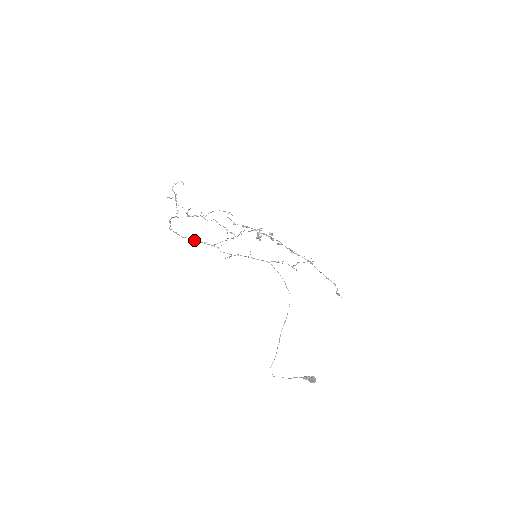
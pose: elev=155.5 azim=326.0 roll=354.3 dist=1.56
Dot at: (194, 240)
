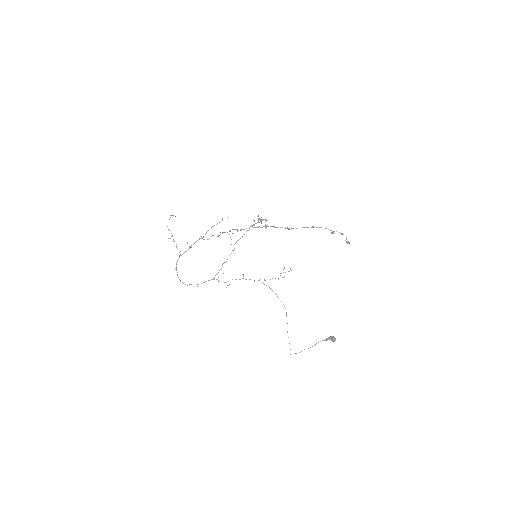
Dot at: occluded
